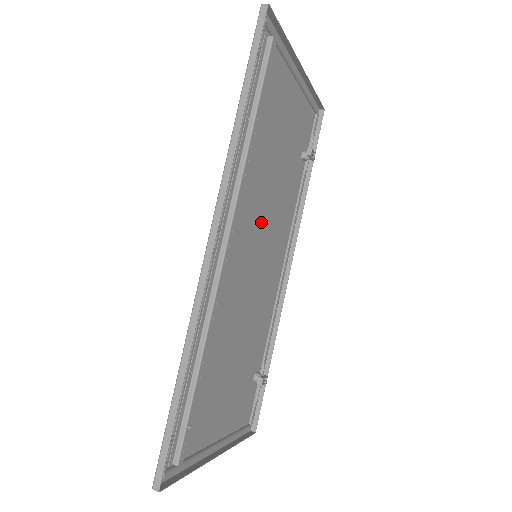
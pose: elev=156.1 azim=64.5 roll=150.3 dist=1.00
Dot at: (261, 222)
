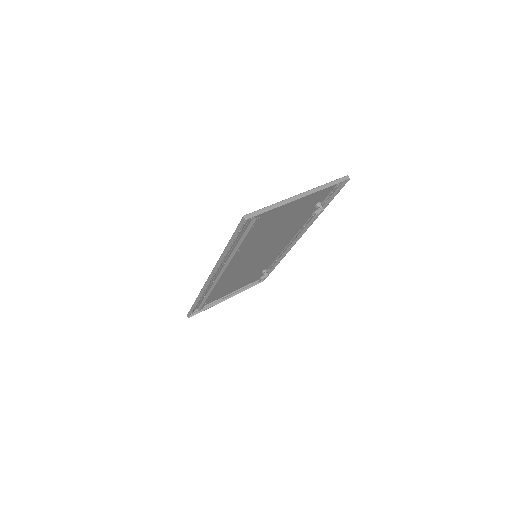
Dot at: (260, 247)
